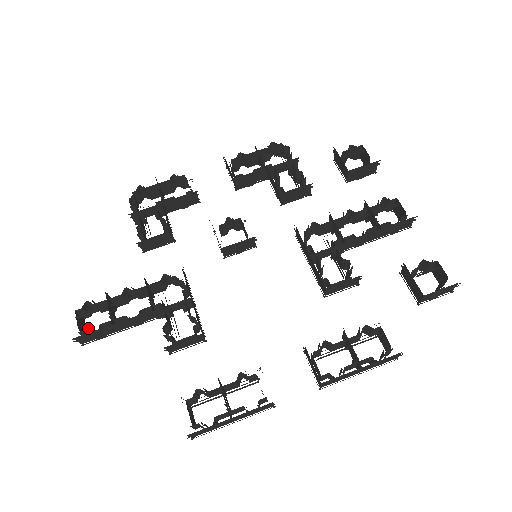
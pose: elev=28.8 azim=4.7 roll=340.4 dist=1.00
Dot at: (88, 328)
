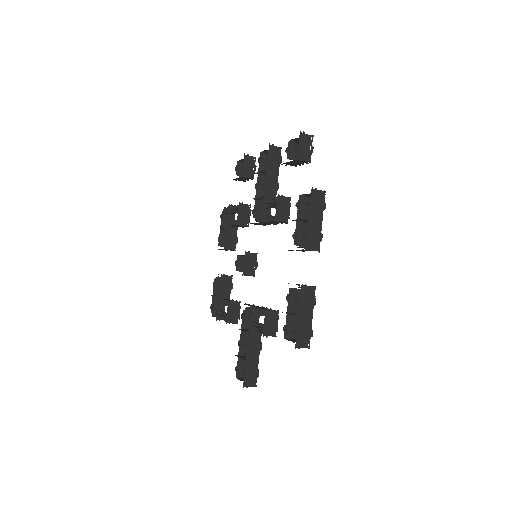
Dot at: (244, 376)
